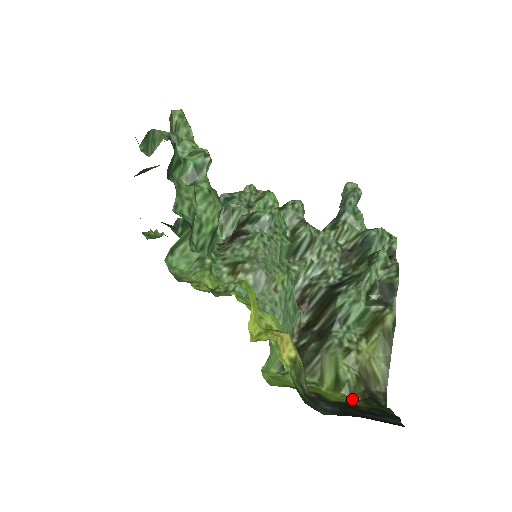
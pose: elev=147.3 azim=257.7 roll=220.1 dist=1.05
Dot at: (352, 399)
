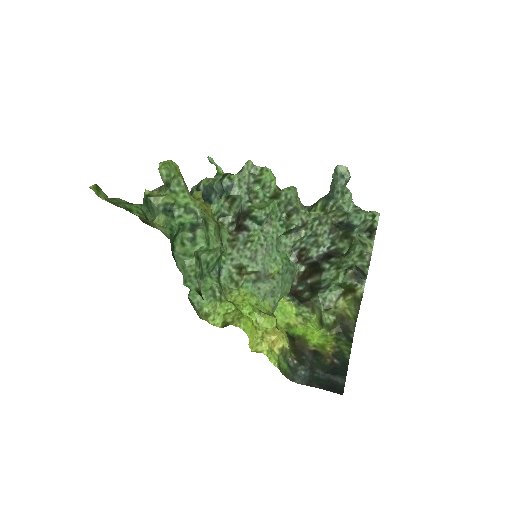
Dot at: (330, 332)
